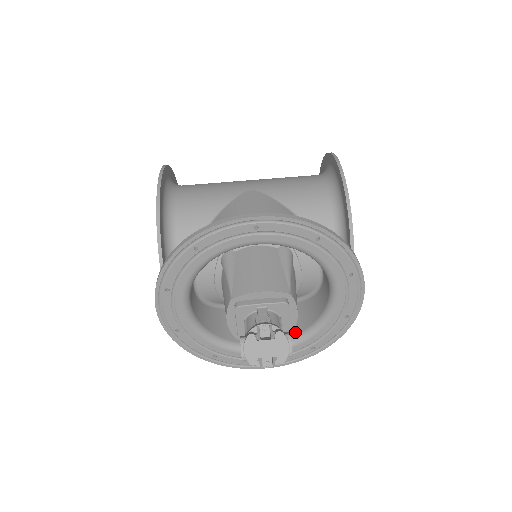
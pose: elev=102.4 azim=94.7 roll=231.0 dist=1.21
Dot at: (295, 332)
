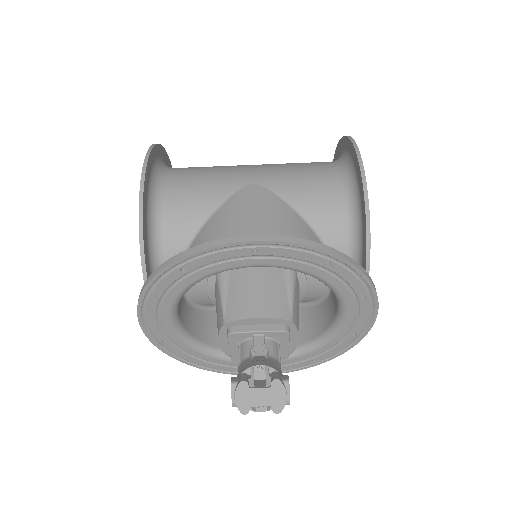
Dot at: occluded
